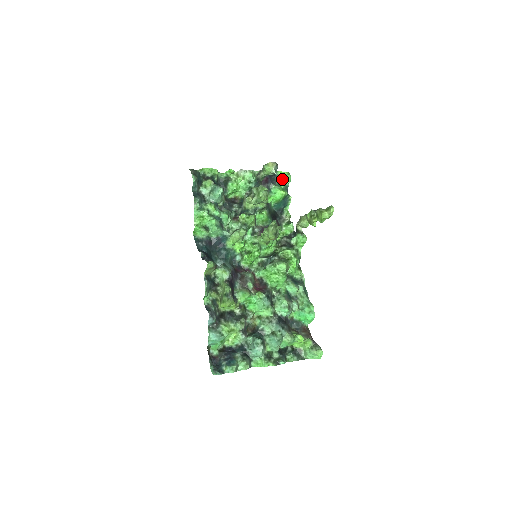
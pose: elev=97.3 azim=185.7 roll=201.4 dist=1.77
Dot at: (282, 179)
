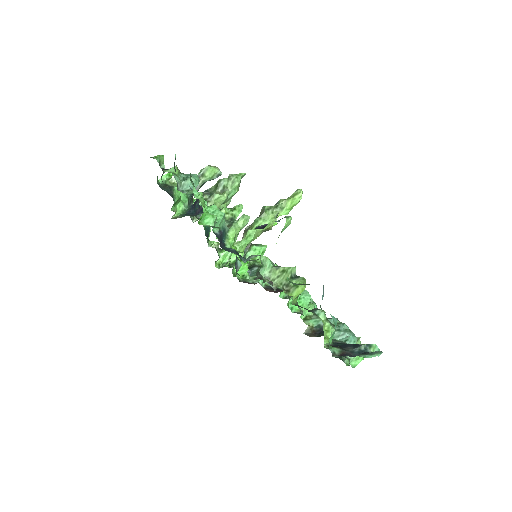
Dot at: occluded
